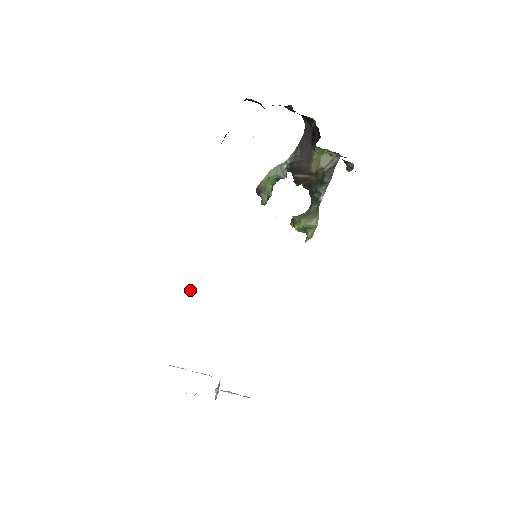
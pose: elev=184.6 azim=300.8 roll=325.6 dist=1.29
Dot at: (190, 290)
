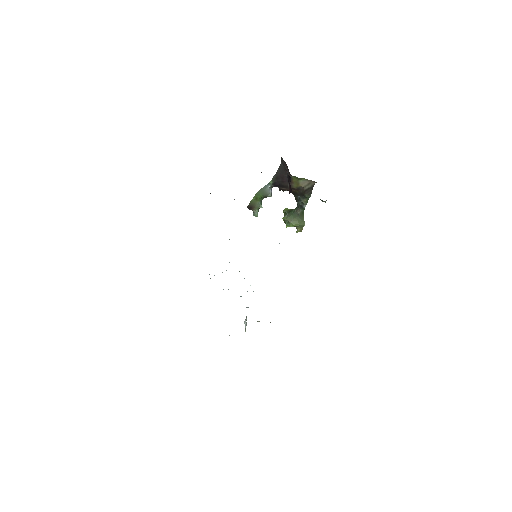
Dot at: (210, 278)
